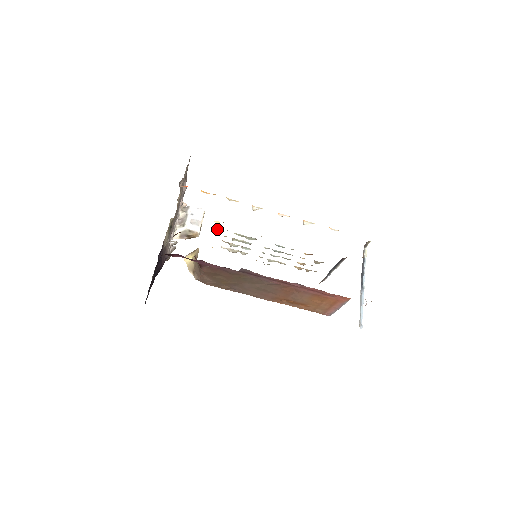
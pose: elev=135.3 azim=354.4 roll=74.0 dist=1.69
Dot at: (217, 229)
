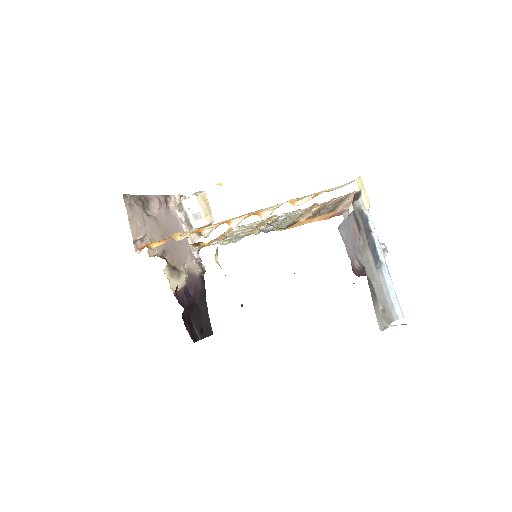
Dot at: (206, 244)
